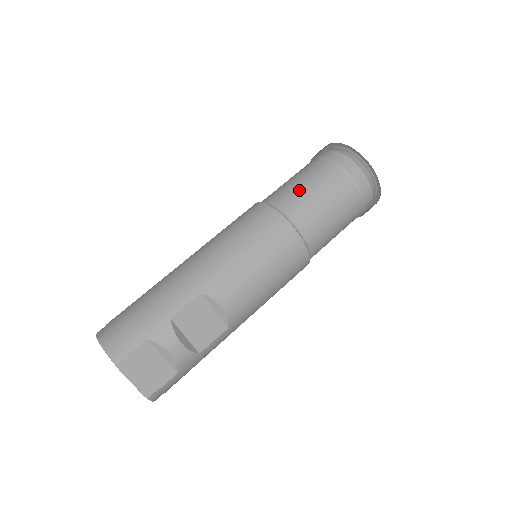
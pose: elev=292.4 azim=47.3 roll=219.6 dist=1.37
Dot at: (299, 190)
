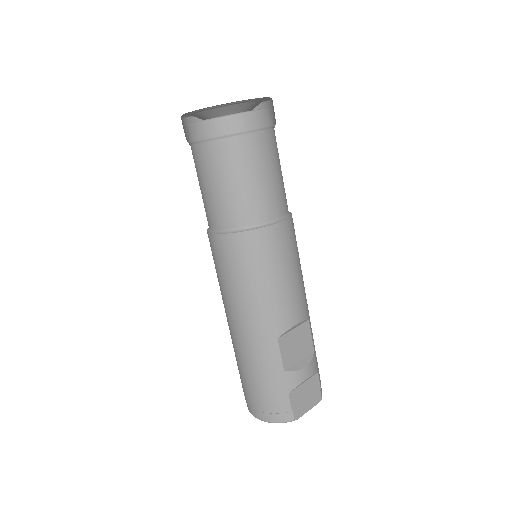
Dot at: (229, 195)
